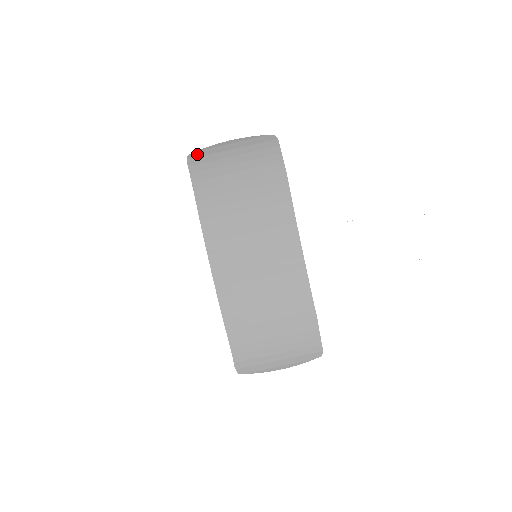
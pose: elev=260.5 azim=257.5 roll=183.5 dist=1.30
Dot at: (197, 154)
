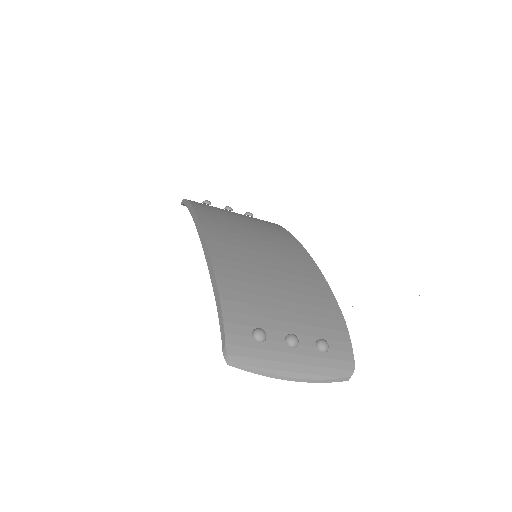
Dot at: (241, 364)
